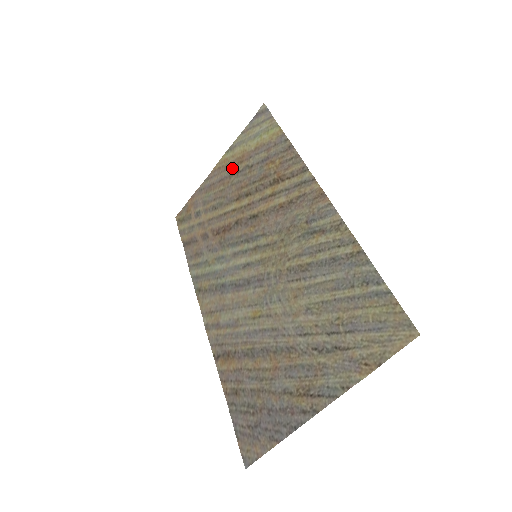
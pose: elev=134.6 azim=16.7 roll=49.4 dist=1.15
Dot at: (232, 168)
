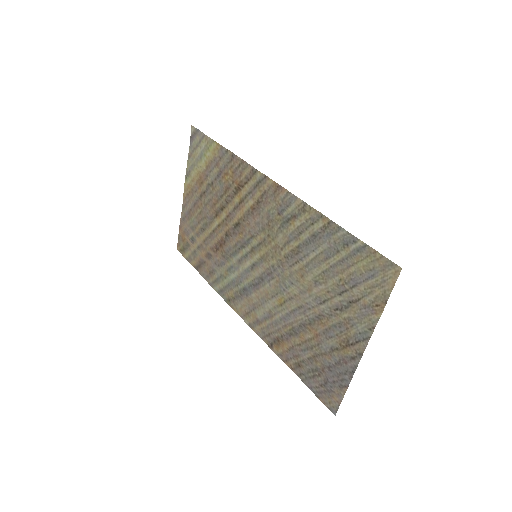
Dot at: (198, 191)
